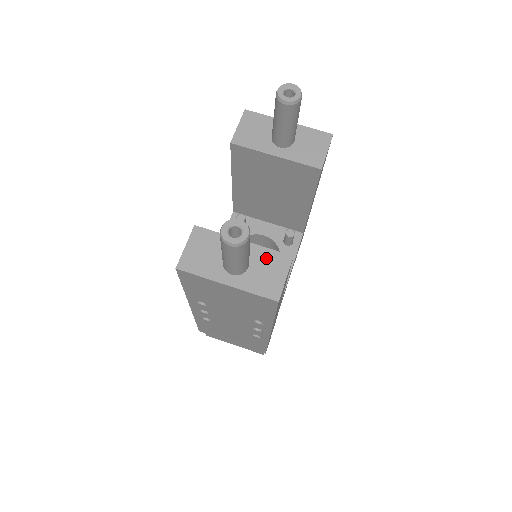
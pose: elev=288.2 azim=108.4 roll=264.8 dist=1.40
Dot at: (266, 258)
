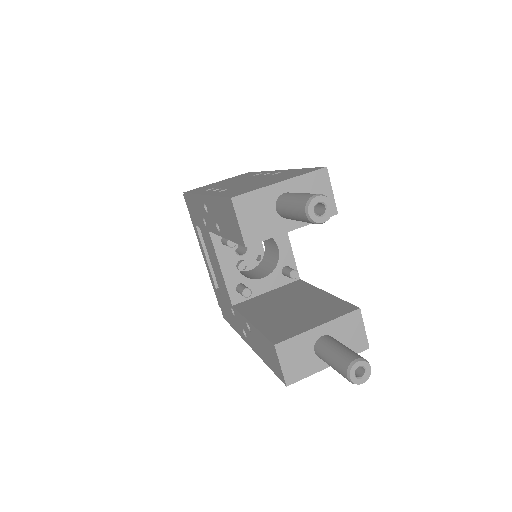
Dot at: (343, 326)
